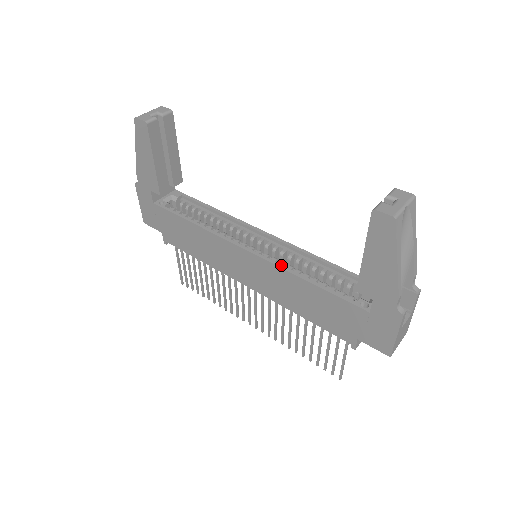
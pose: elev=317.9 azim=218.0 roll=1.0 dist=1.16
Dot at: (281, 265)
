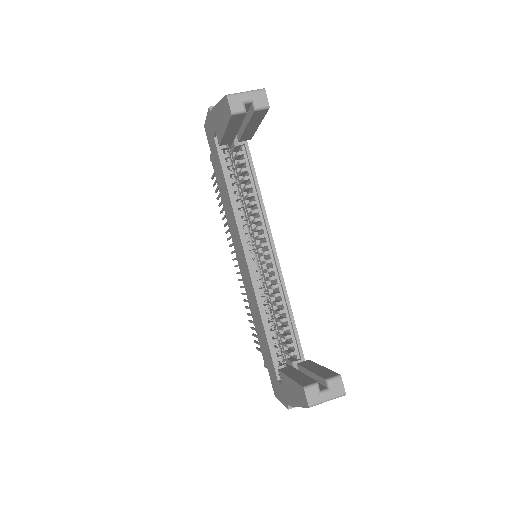
Dot at: (258, 295)
